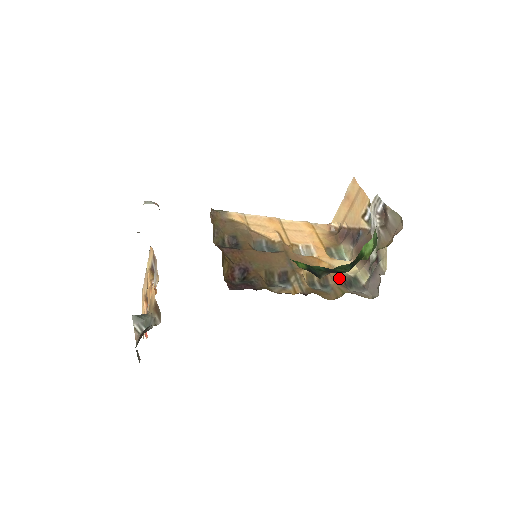
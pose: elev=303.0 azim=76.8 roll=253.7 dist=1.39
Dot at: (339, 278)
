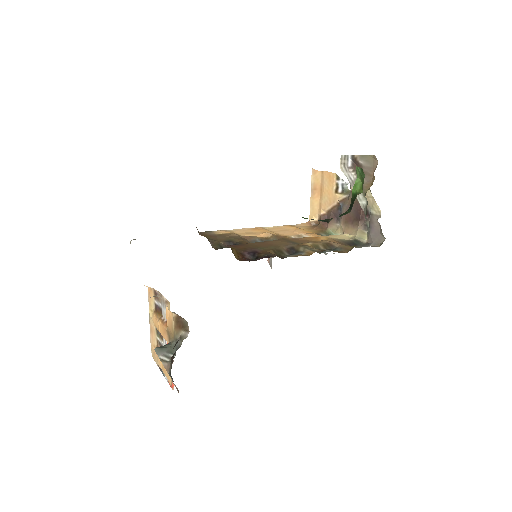
Dot at: (342, 243)
